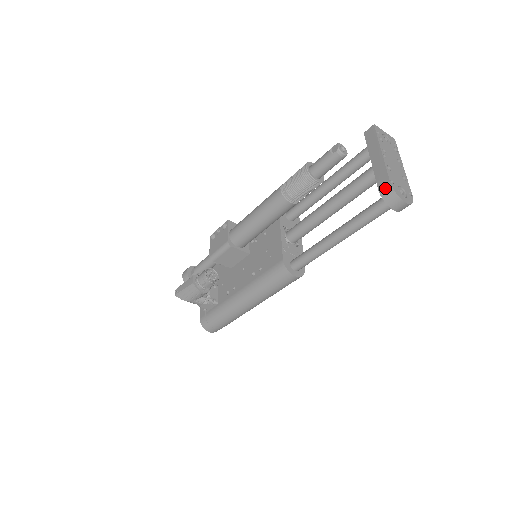
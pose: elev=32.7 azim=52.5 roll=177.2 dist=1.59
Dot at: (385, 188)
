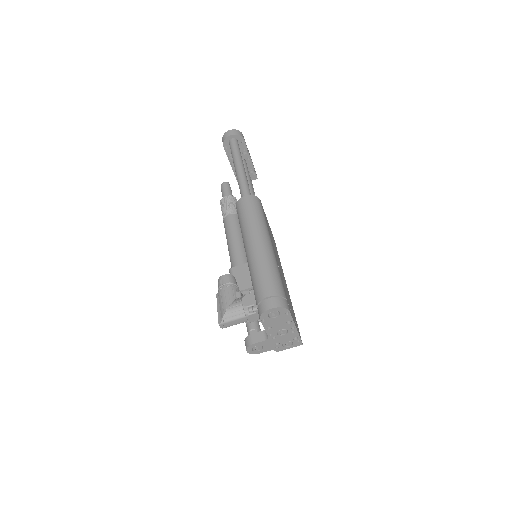
Dot at: occluded
